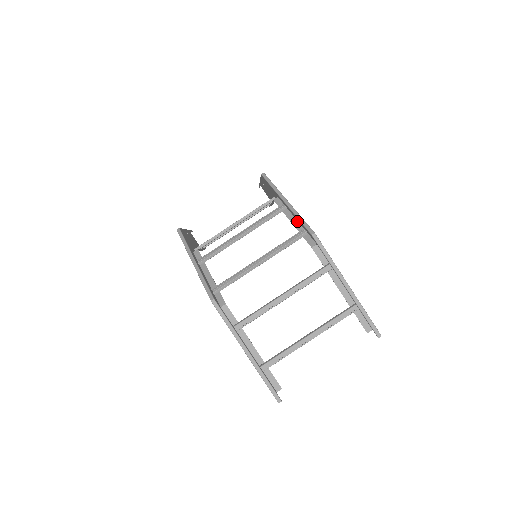
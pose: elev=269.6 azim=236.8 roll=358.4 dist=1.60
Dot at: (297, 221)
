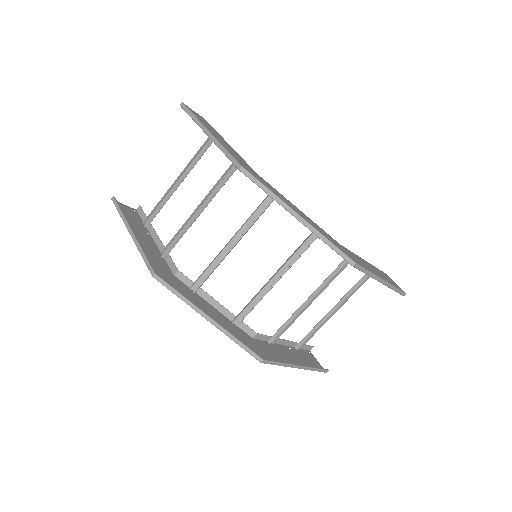
Dot at: occluded
